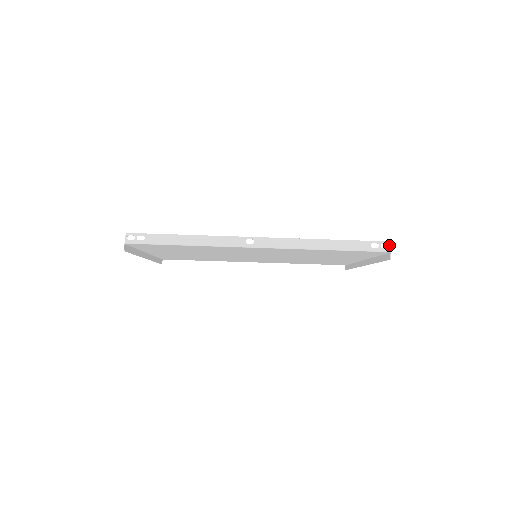
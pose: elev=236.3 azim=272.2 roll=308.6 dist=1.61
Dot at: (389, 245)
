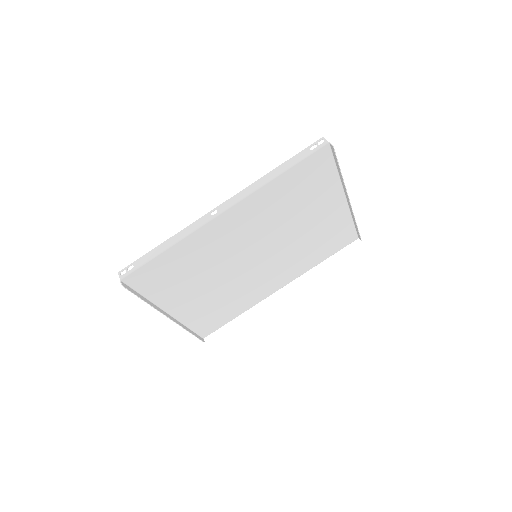
Dot at: (324, 139)
